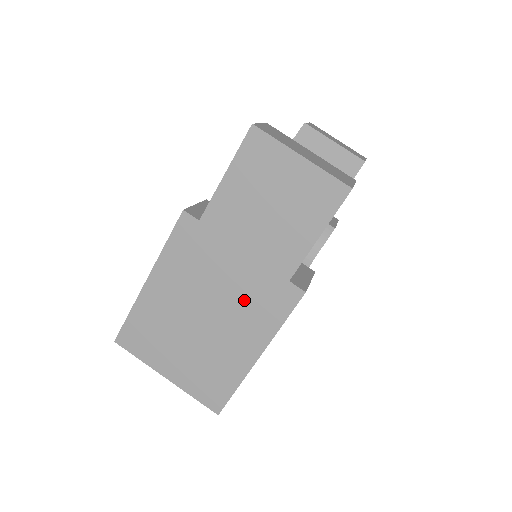
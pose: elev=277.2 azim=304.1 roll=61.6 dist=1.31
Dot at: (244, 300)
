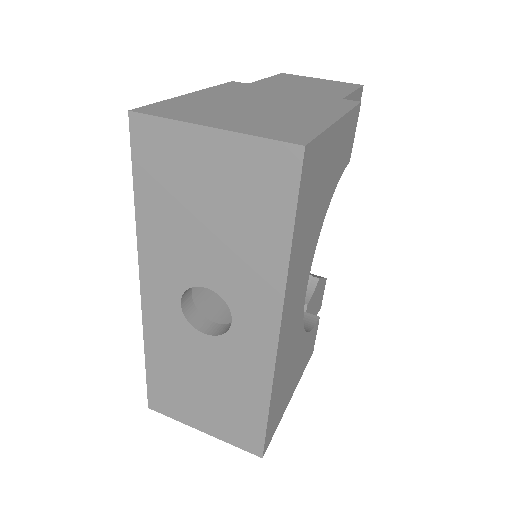
Dot at: (304, 102)
